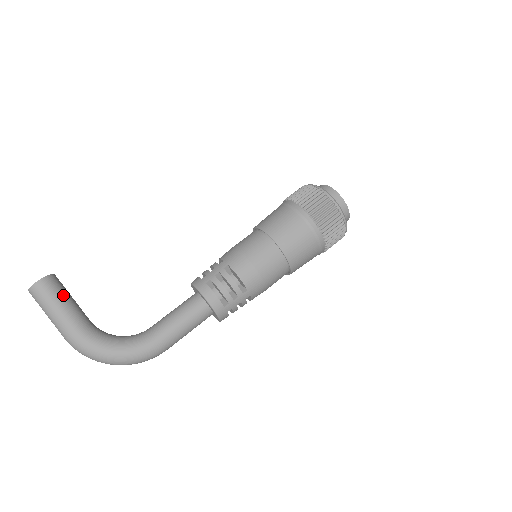
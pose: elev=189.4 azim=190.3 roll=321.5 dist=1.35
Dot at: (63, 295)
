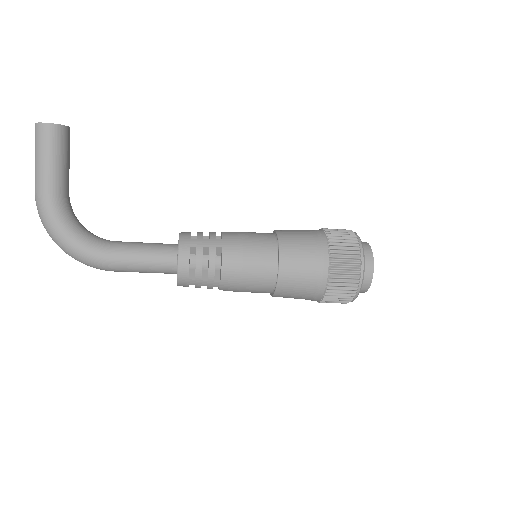
Dot at: (61, 153)
